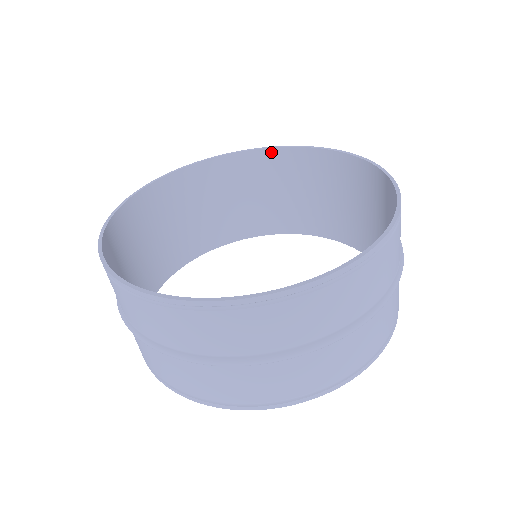
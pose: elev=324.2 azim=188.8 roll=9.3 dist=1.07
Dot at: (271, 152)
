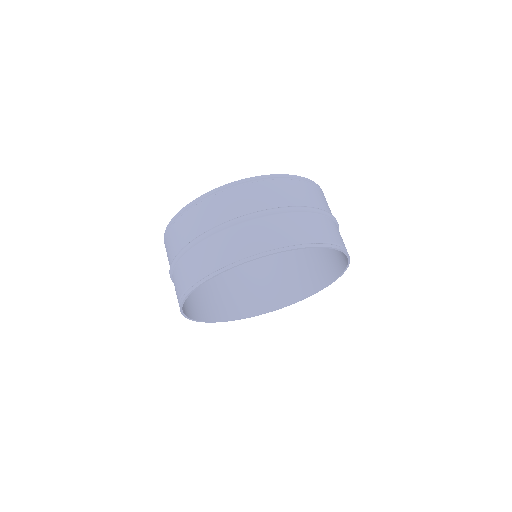
Dot at: occluded
